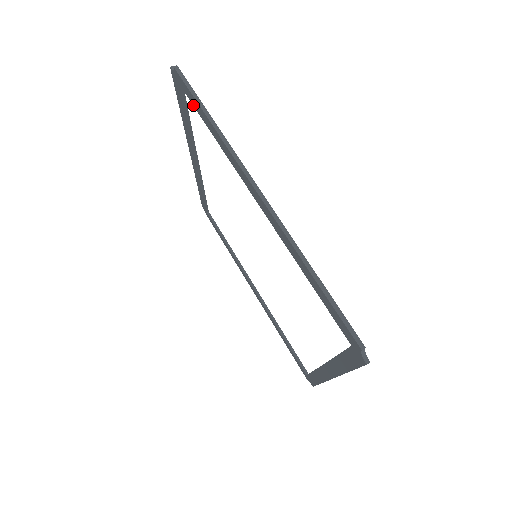
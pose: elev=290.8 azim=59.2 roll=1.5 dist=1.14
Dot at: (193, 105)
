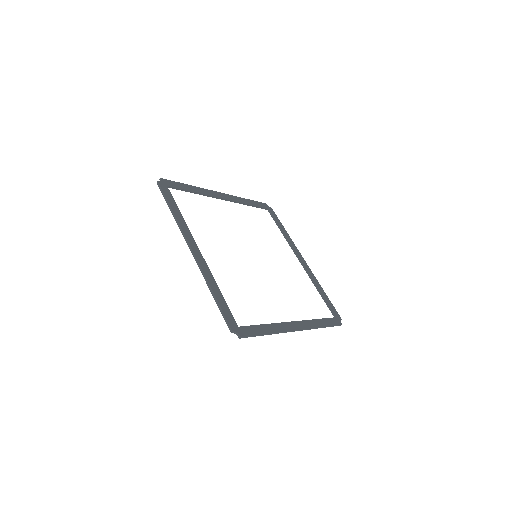
Dot at: (171, 199)
